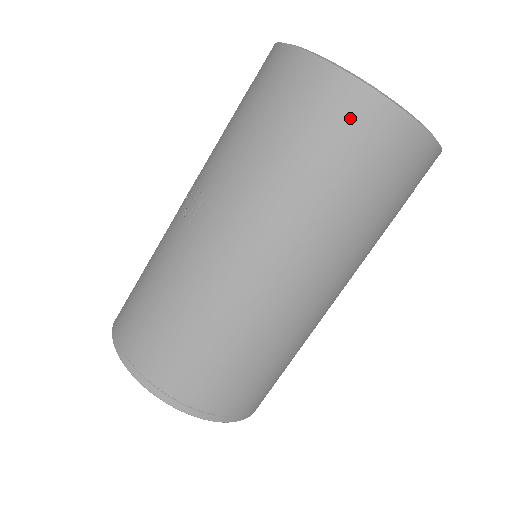
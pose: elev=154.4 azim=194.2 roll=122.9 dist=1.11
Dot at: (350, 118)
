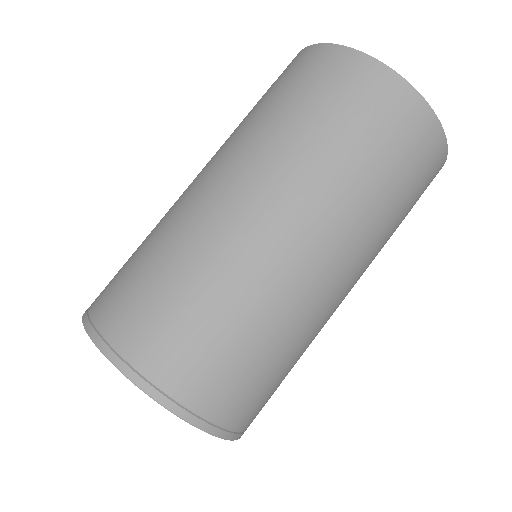
Dot at: (312, 66)
